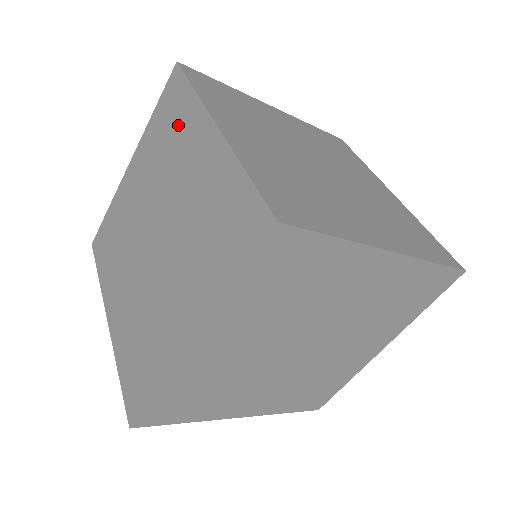
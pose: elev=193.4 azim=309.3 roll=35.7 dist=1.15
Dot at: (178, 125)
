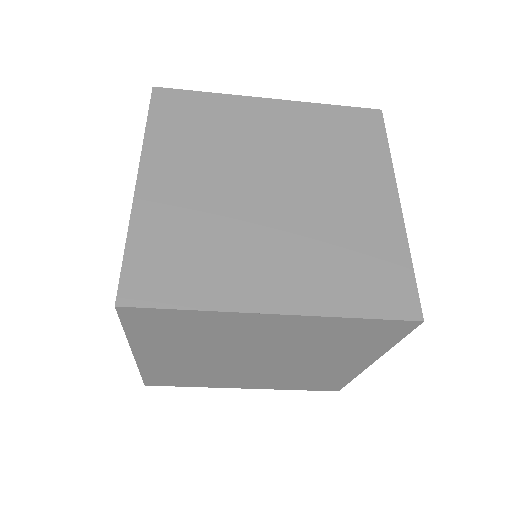
Dot at: occluded
